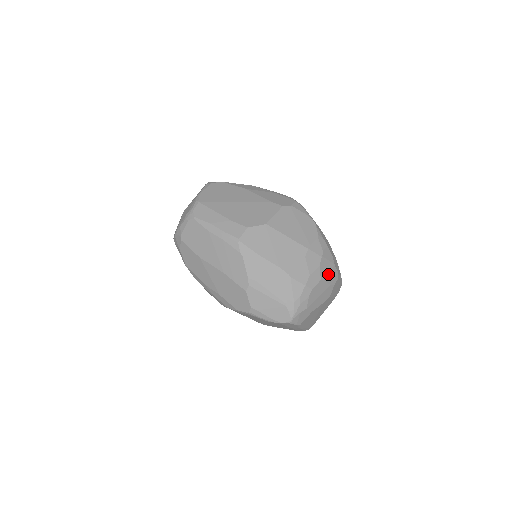
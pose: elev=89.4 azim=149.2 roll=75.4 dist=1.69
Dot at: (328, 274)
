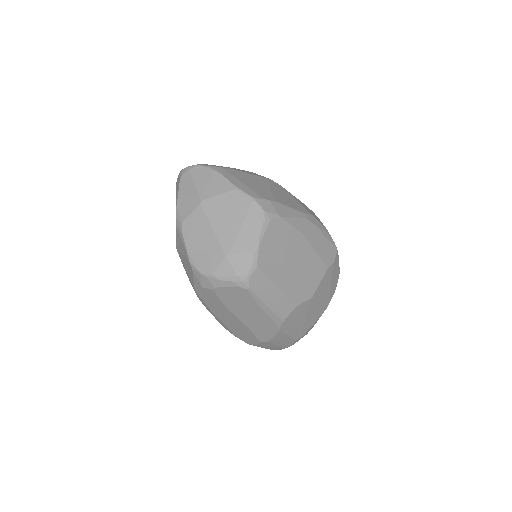
Dot at: occluded
